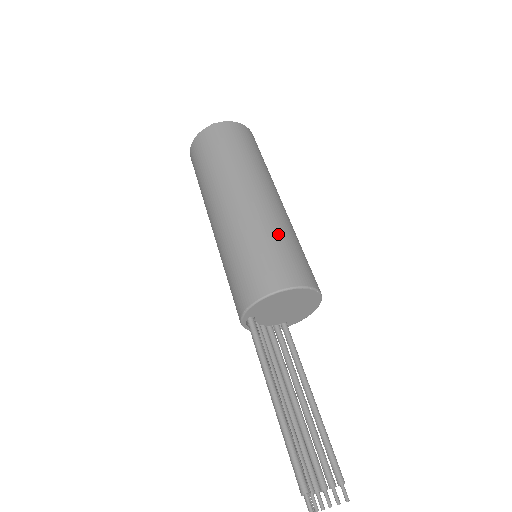
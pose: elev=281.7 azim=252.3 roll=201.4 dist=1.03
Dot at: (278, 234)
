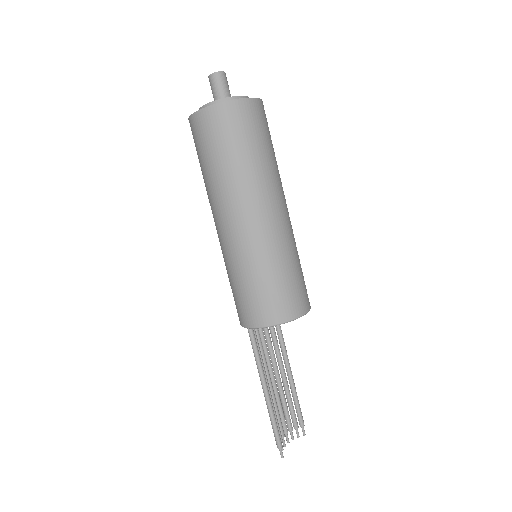
Dot at: (281, 264)
